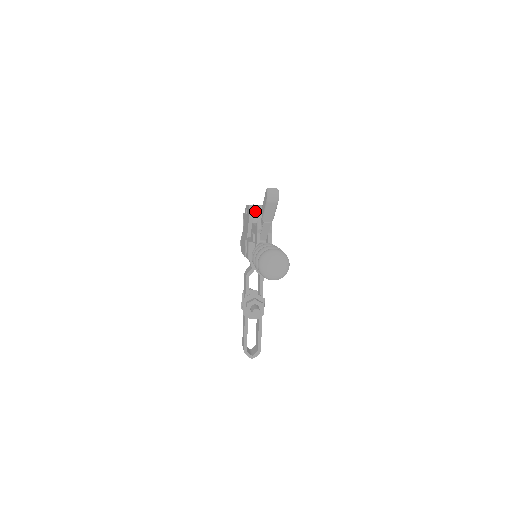
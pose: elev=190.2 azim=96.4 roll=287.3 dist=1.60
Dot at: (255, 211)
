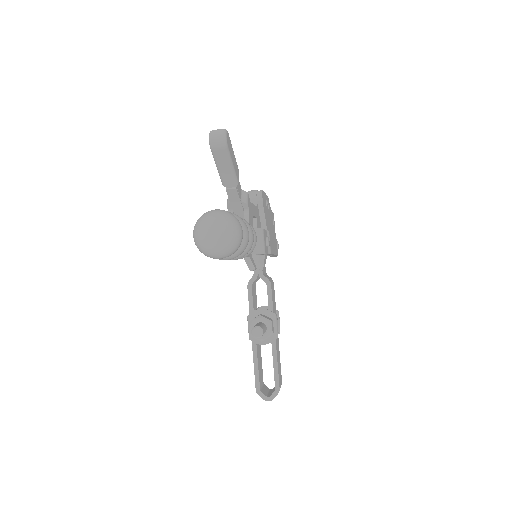
Dot at: (249, 197)
